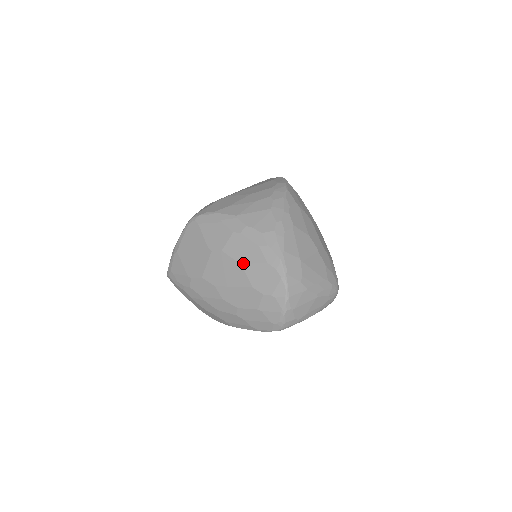
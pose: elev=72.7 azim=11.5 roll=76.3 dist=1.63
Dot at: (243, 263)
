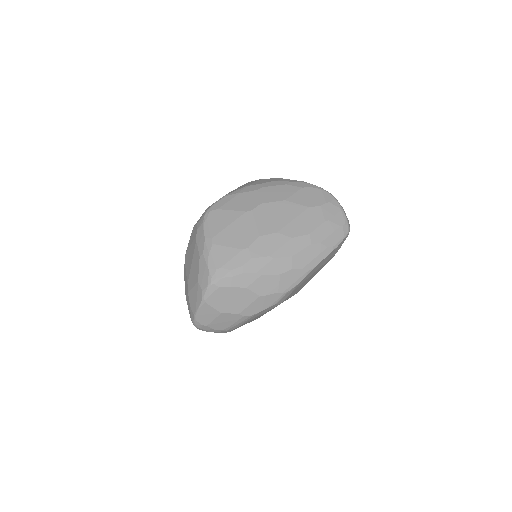
Dot at: (286, 198)
